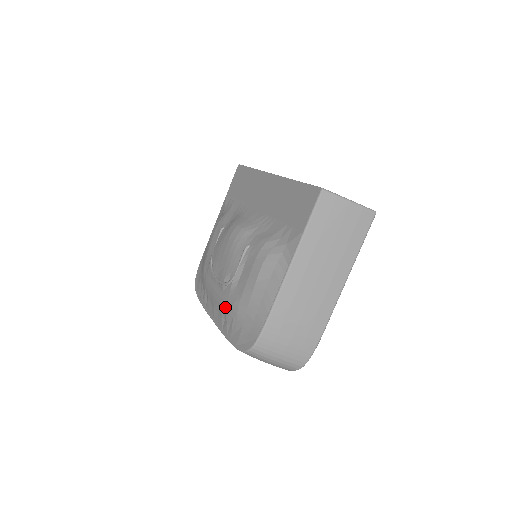
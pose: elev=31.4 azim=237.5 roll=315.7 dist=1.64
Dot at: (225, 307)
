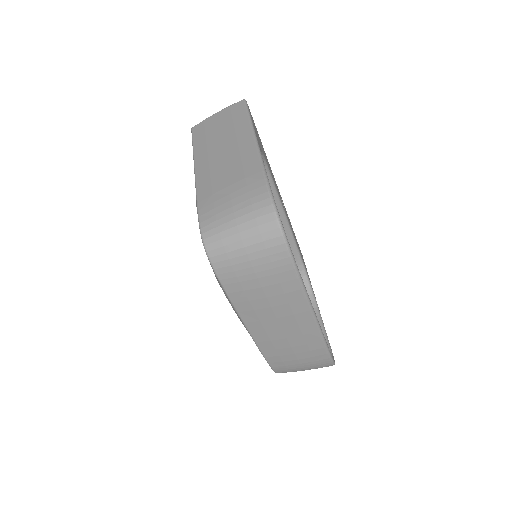
Dot at: occluded
